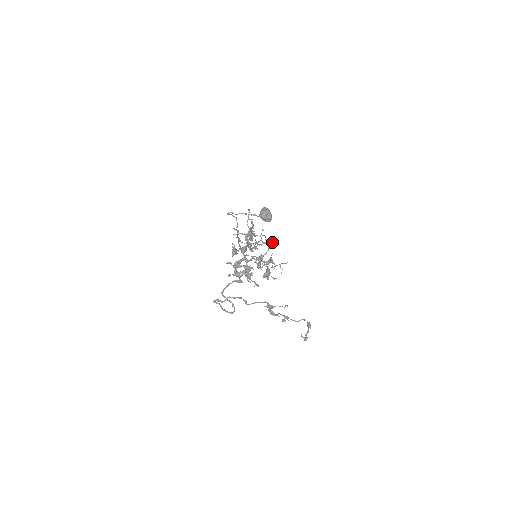
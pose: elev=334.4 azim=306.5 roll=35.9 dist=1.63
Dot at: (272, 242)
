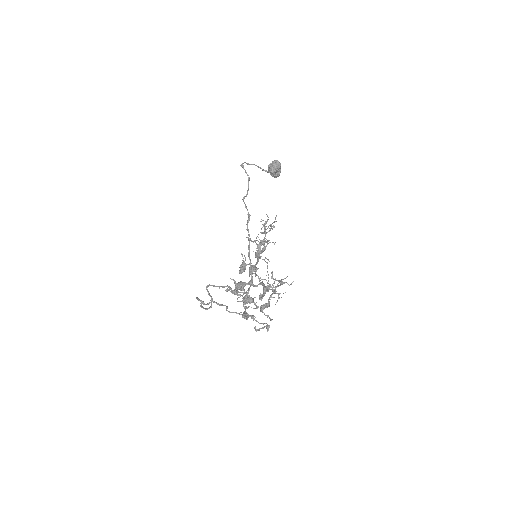
Dot at: (287, 283)
